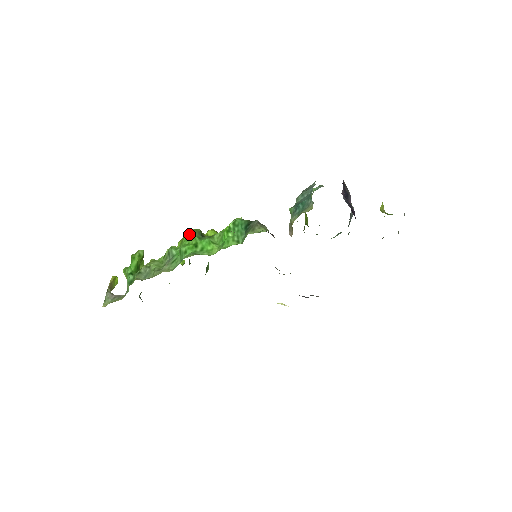
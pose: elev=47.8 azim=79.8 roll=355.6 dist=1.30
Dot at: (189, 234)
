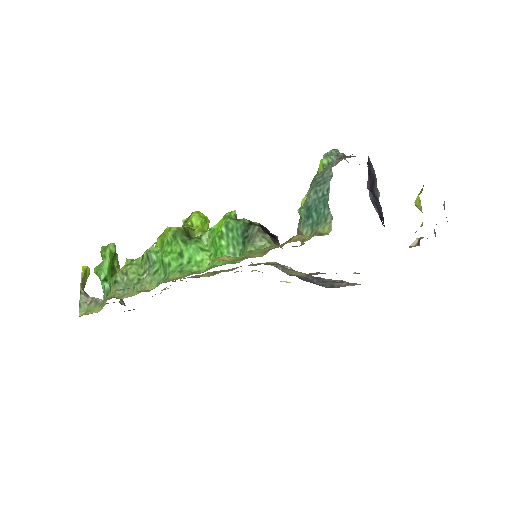
Dot at: (170, 236)
